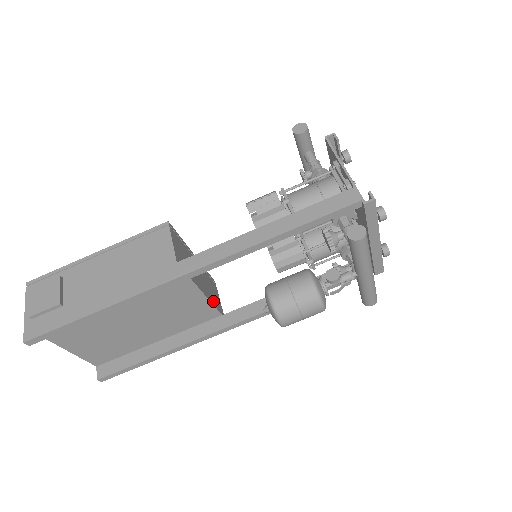
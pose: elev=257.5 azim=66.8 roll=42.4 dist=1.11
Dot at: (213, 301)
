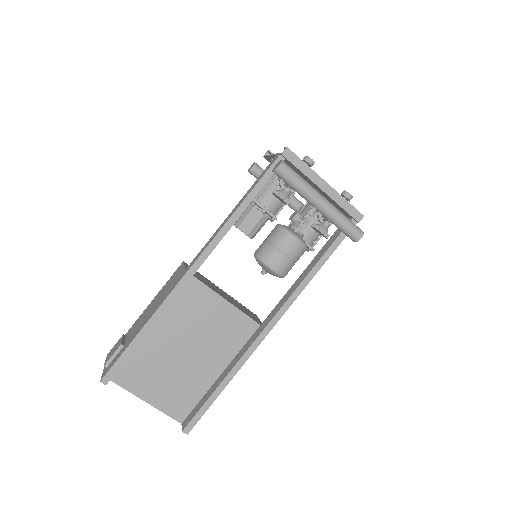
Dot at: (245, 313)
